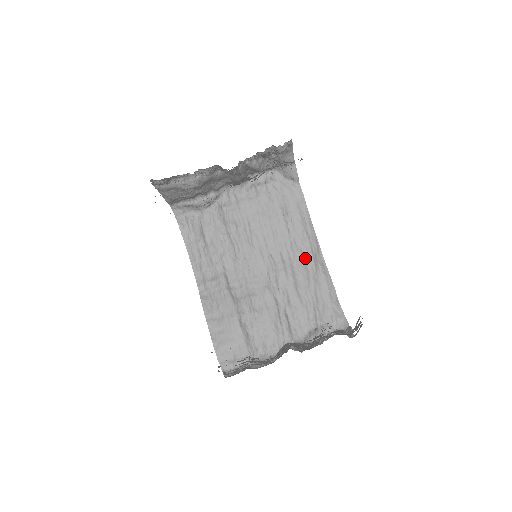
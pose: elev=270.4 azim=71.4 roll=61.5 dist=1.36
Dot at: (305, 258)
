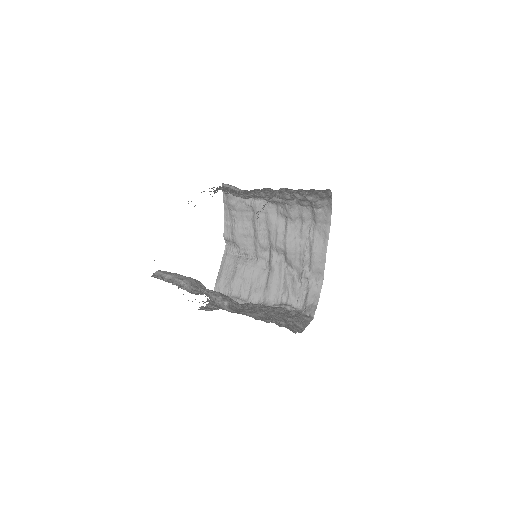
Dot at: occluded
